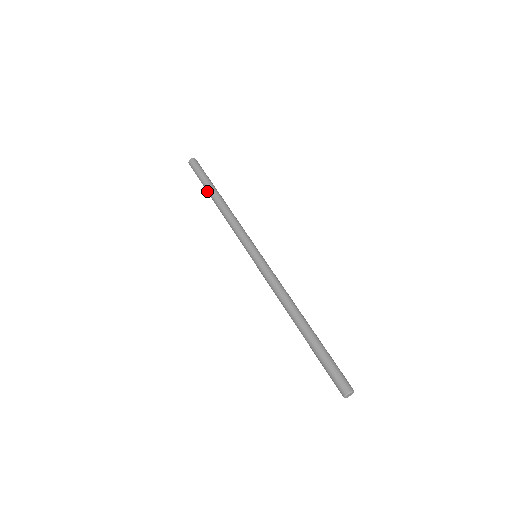
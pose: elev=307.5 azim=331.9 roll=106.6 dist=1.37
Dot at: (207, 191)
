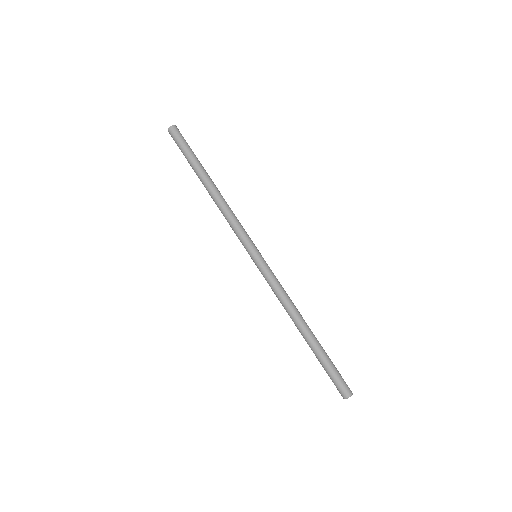
Dot at: occluded
